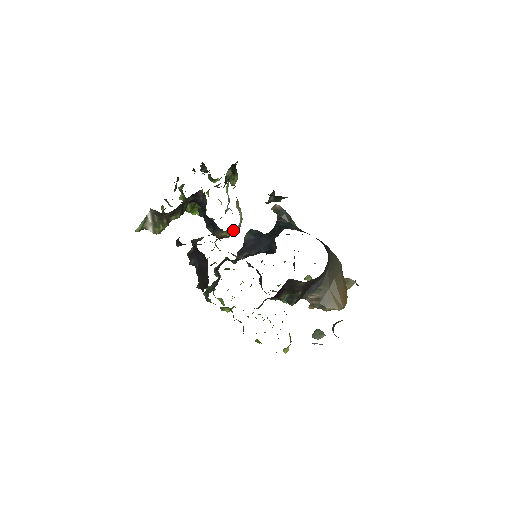
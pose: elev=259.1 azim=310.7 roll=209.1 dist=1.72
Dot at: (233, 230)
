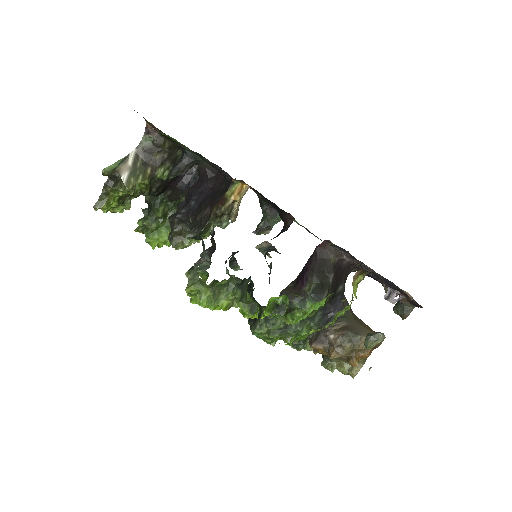
Dot at: (239, 193)
